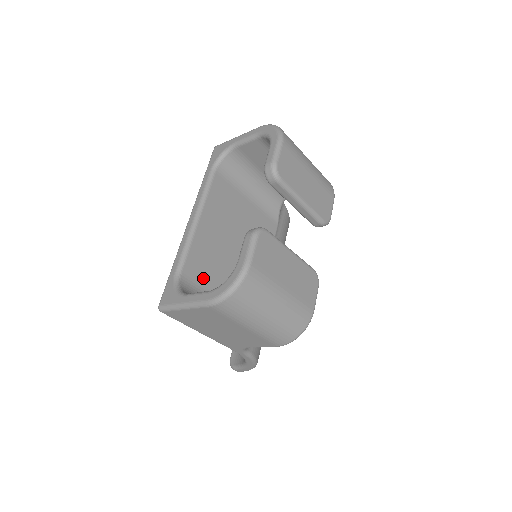
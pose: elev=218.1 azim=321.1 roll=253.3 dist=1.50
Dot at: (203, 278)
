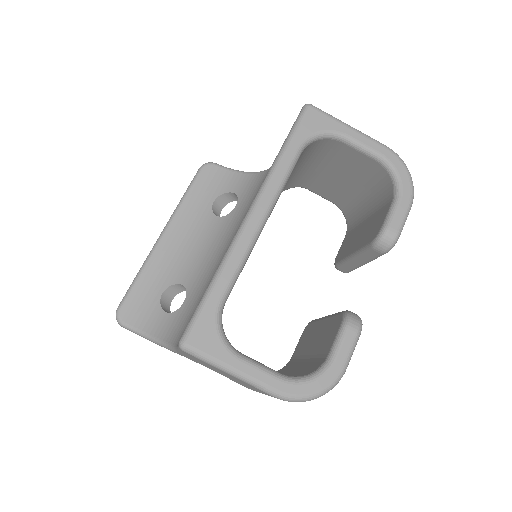
Dot at: occluded
